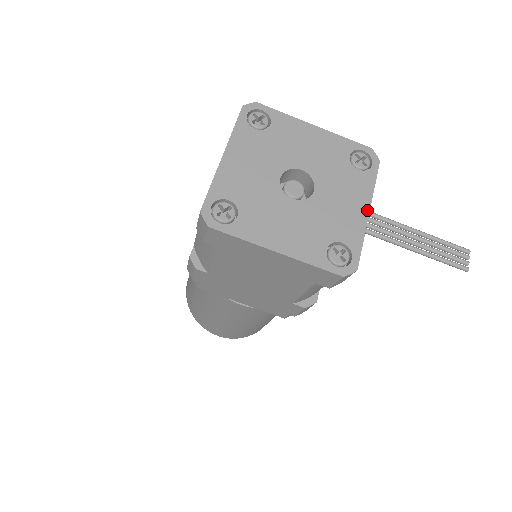
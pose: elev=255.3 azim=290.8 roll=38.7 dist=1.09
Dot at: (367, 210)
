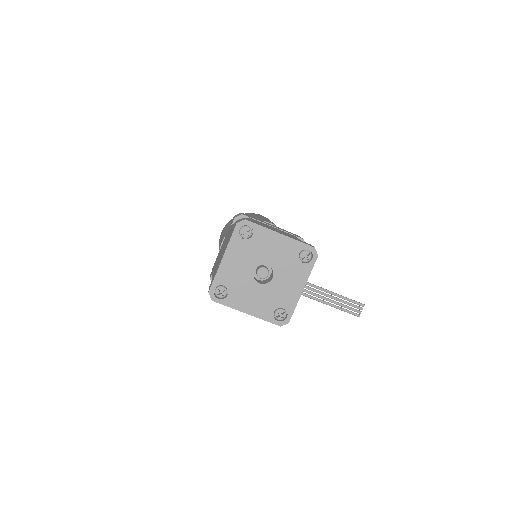
Dot at: (302, 289)
